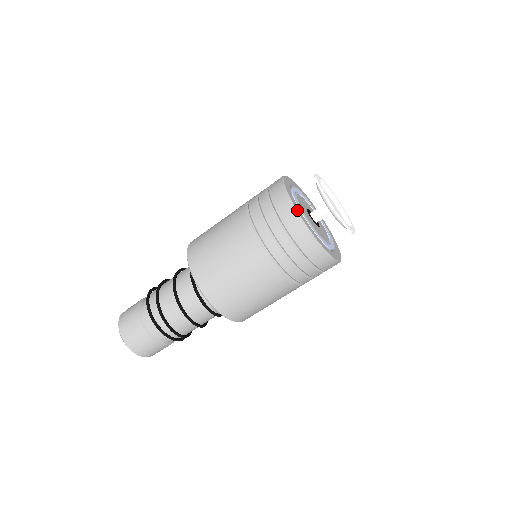
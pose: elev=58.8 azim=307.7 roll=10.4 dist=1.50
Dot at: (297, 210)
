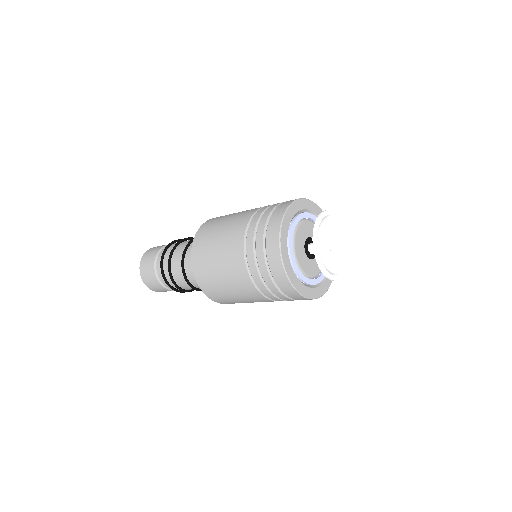
Dot at: (289, 278)
